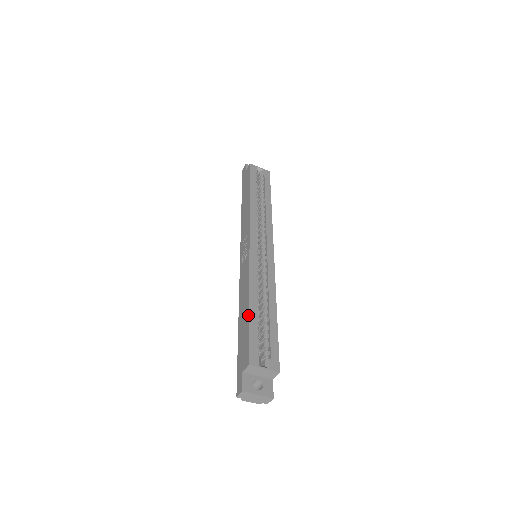
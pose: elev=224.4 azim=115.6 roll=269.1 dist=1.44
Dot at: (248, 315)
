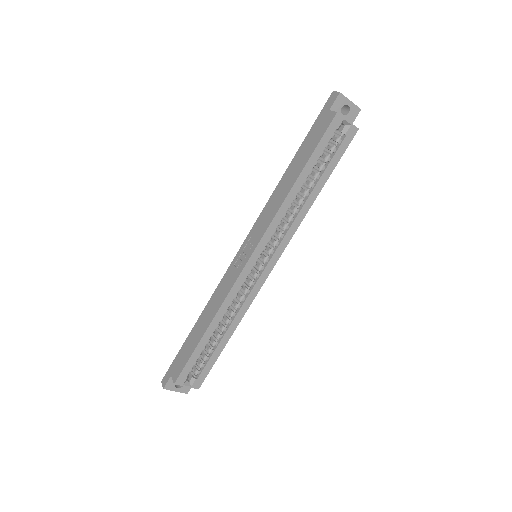
Dot at: (198, 341)
